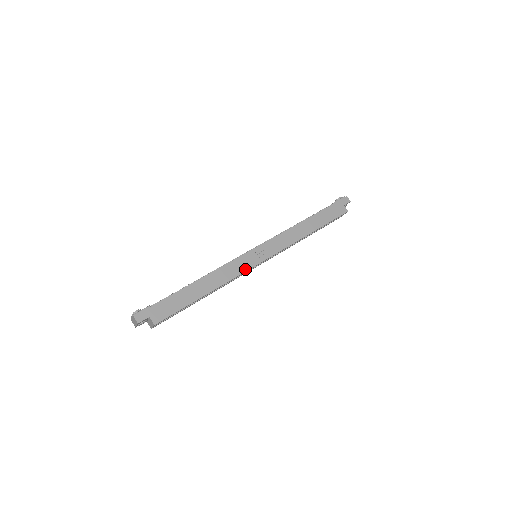
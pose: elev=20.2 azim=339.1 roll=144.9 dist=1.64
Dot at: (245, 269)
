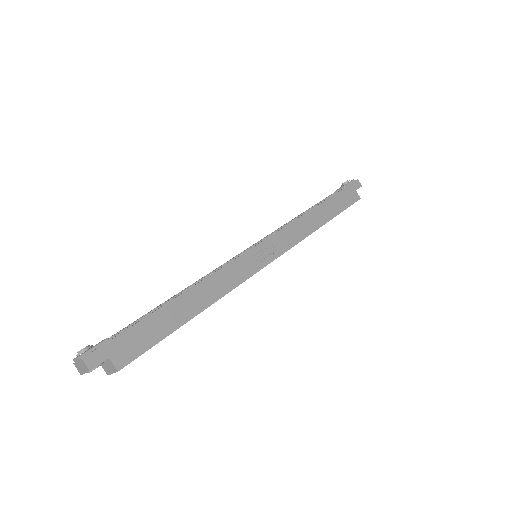
Dot at: (247, 275)
